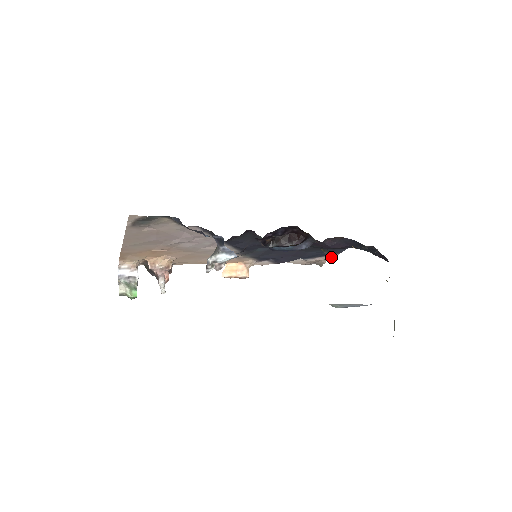
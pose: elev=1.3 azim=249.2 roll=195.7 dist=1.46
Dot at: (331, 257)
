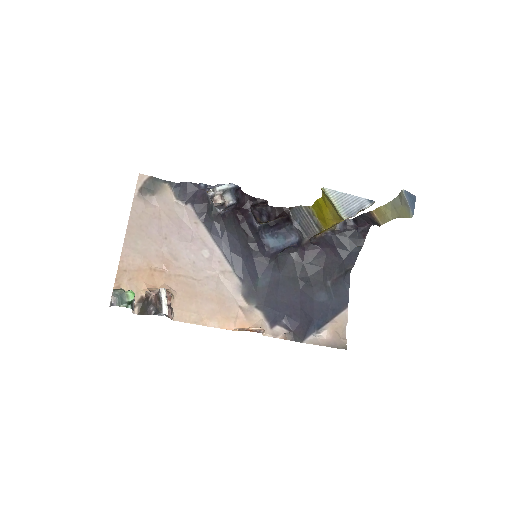
Dot at: (343, 316)
